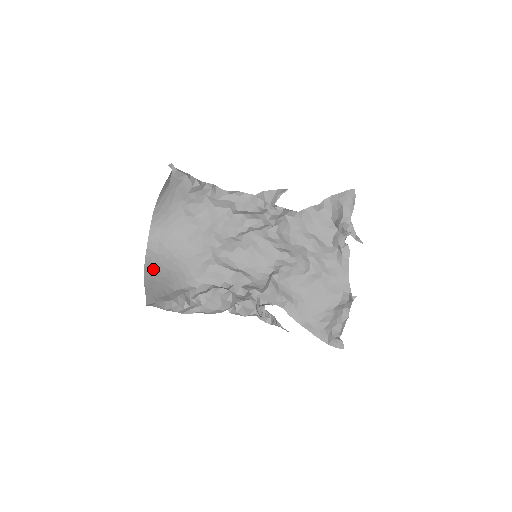
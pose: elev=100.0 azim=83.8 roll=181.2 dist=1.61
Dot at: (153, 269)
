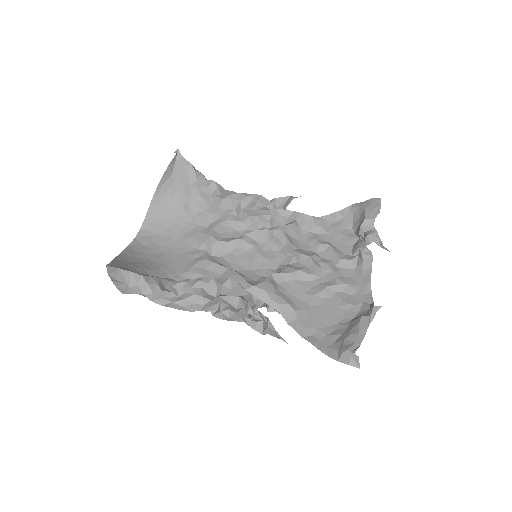
Dot at: (133, 254)
